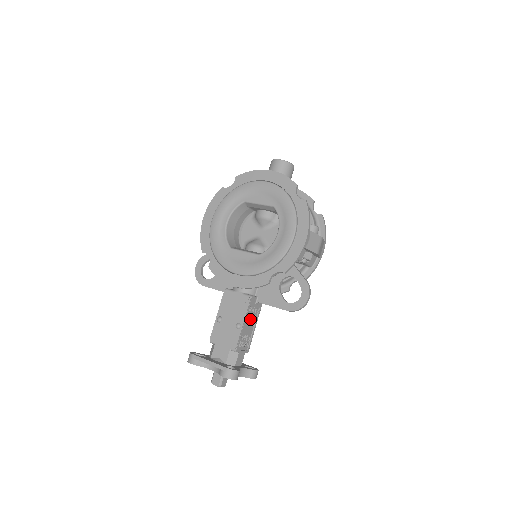
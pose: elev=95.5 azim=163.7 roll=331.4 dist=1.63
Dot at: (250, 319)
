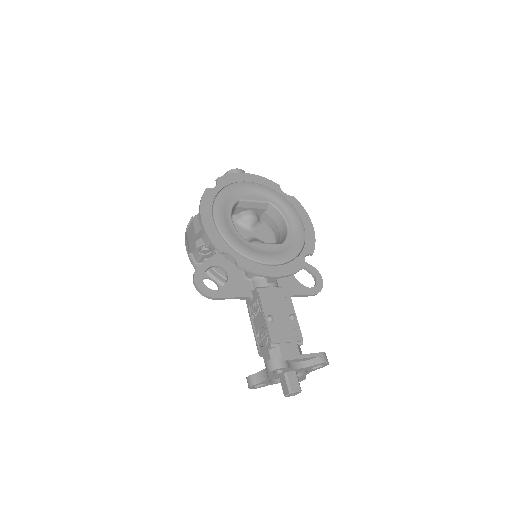
Dot at: occluded
